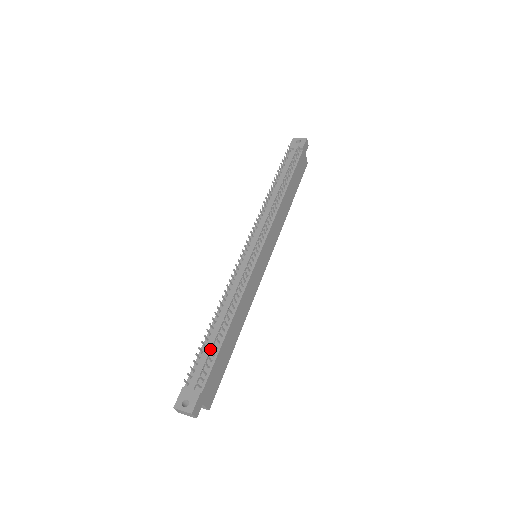
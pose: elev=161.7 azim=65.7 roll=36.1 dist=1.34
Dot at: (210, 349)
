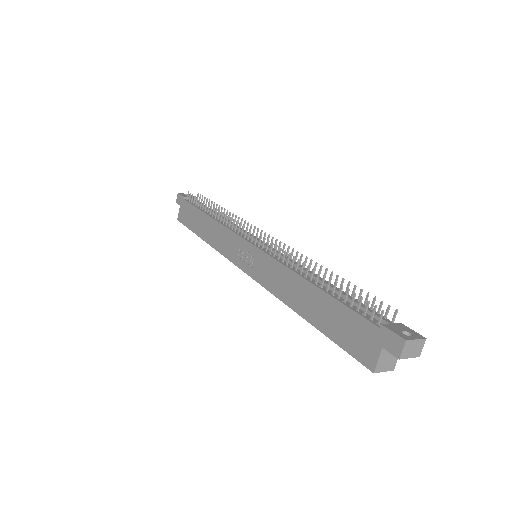
Dot at: occluded
